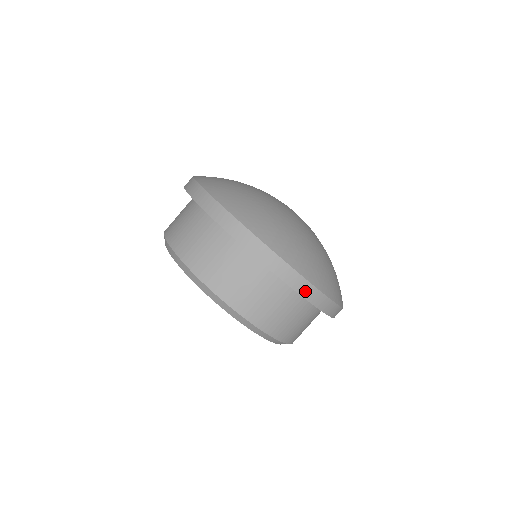
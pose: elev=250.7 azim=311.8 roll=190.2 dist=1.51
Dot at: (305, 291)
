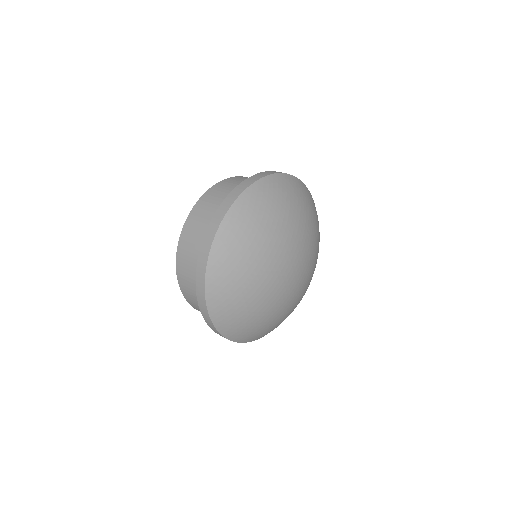
Dot at: occluded
